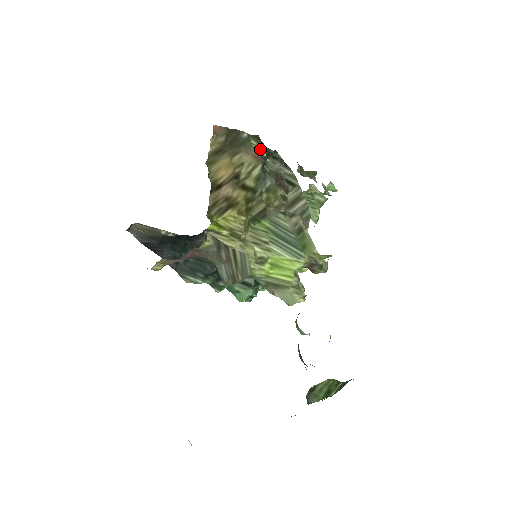
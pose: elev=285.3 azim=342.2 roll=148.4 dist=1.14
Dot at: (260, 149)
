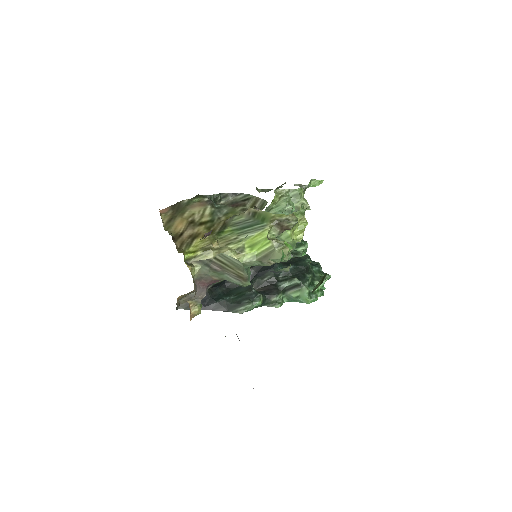
Dot at: (201, 199)
